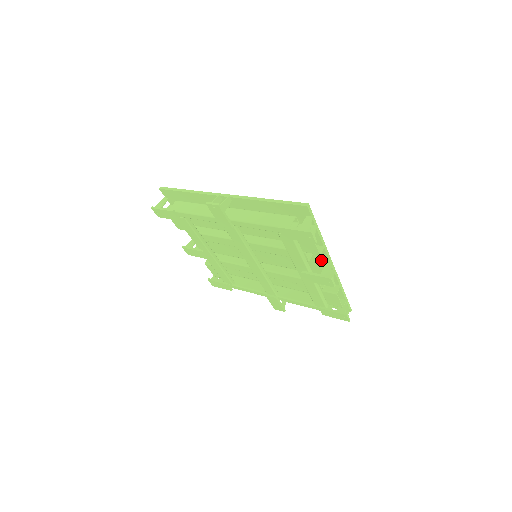
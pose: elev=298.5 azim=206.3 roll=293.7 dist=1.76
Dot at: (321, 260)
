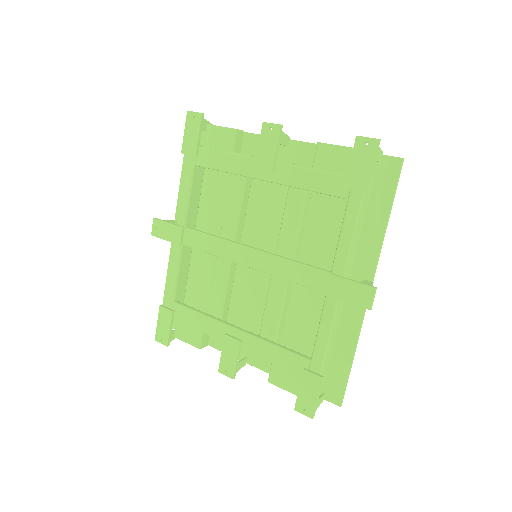
Dot at: occluded
